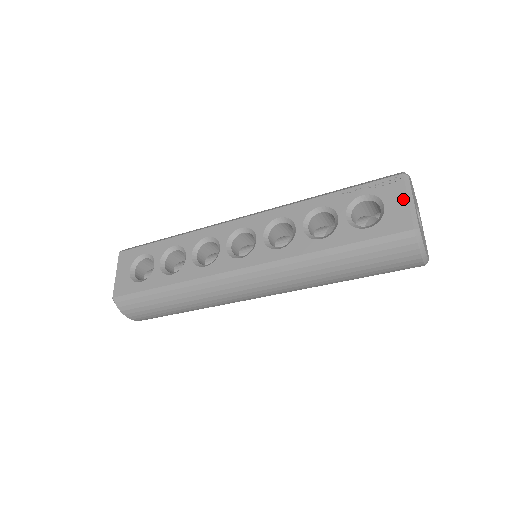
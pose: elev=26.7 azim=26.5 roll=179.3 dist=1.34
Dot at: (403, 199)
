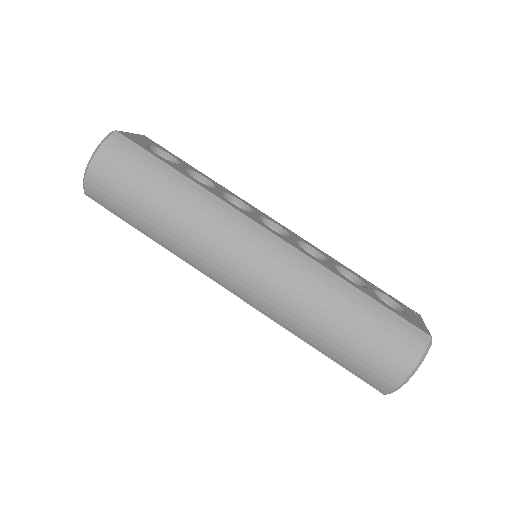
Dot at: (422, 321)
